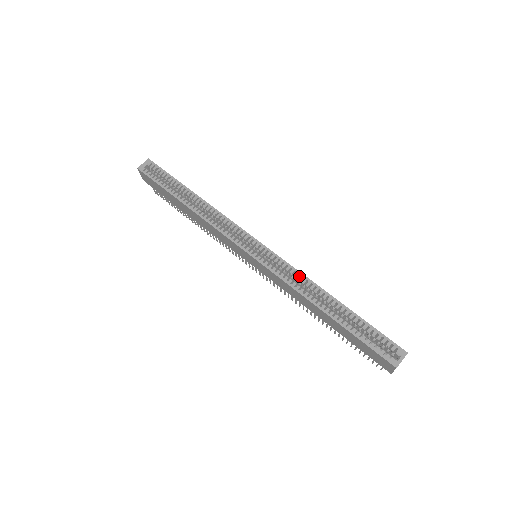
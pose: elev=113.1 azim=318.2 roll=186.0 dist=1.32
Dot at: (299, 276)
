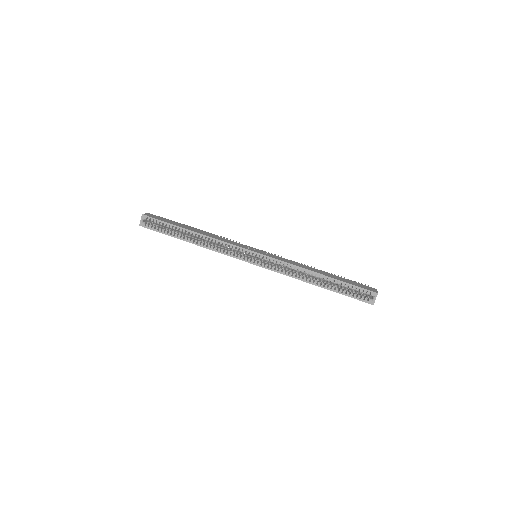
Dot at: occluded
